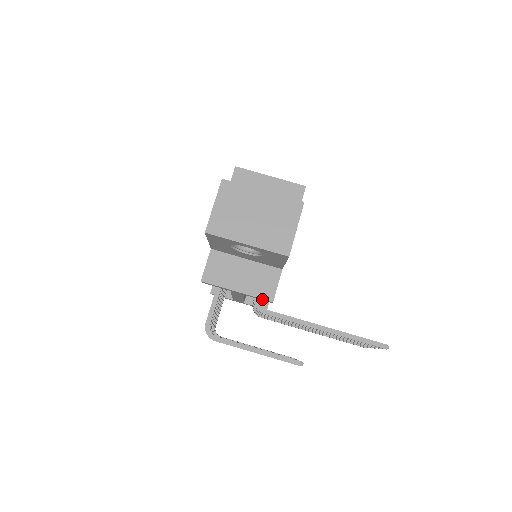
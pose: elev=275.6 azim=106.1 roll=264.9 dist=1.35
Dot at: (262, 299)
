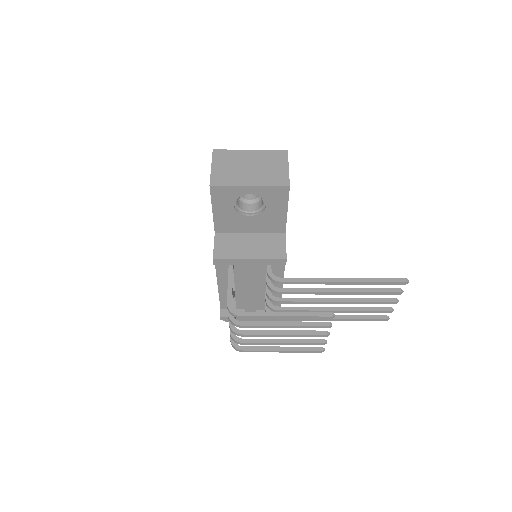
Dot at: (275, 261)
